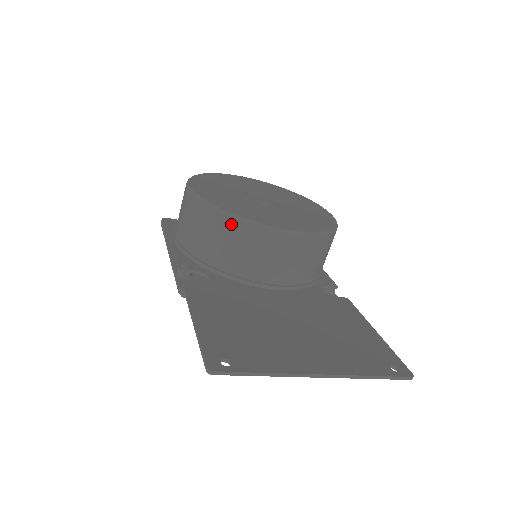
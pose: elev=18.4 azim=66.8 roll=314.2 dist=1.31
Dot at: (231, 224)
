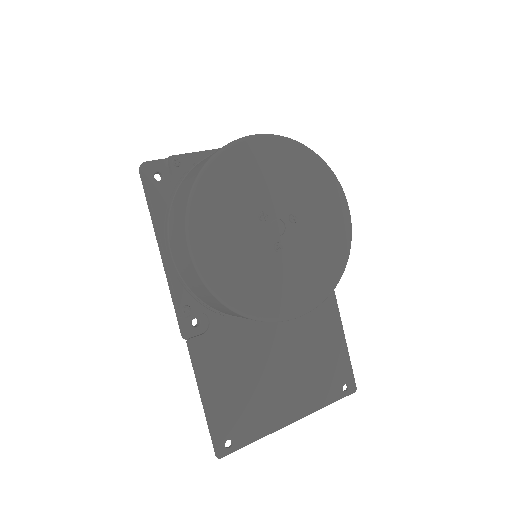
Dot at: (240, 316)
